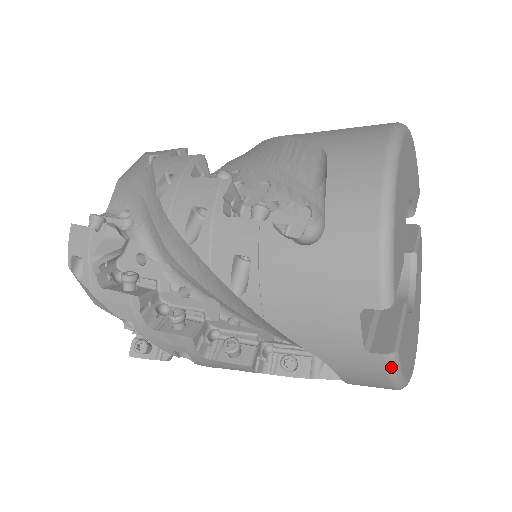
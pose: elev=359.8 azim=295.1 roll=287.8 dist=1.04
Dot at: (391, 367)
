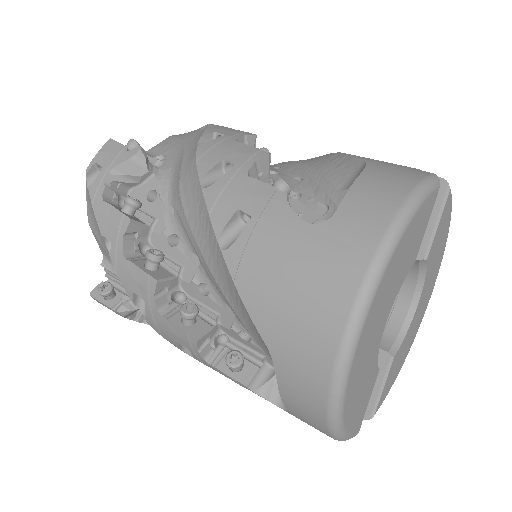
Dot at: occluded
